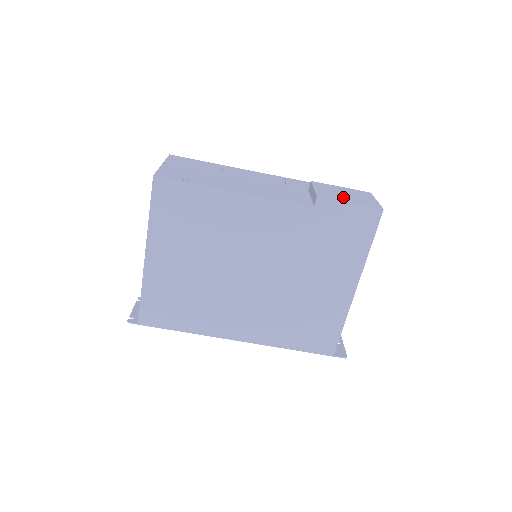
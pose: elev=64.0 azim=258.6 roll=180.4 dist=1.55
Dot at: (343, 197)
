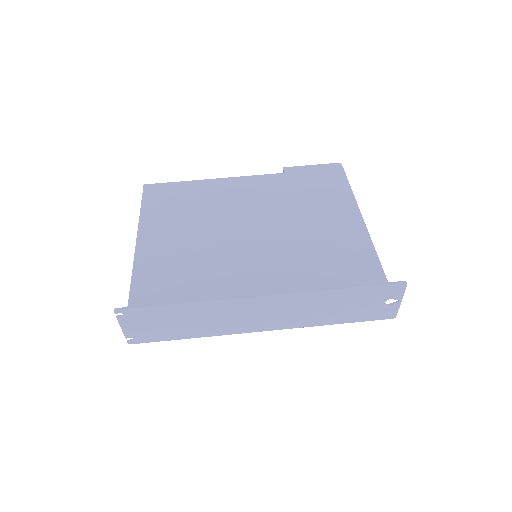
Dot at: occluded
